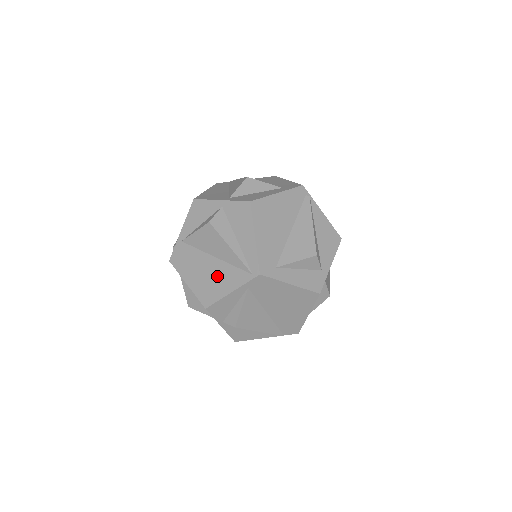
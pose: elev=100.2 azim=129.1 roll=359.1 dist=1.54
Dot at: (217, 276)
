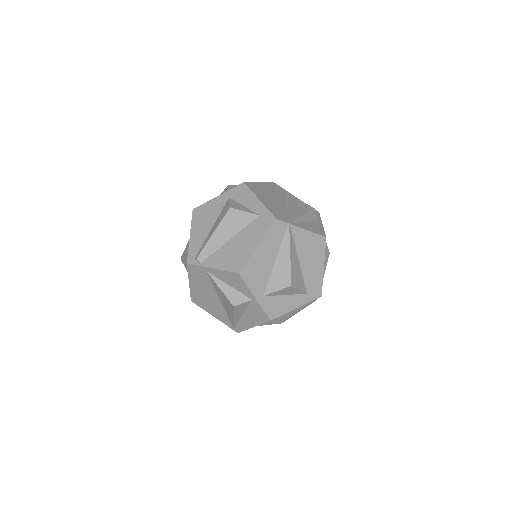
Dot at: (213, 306)
